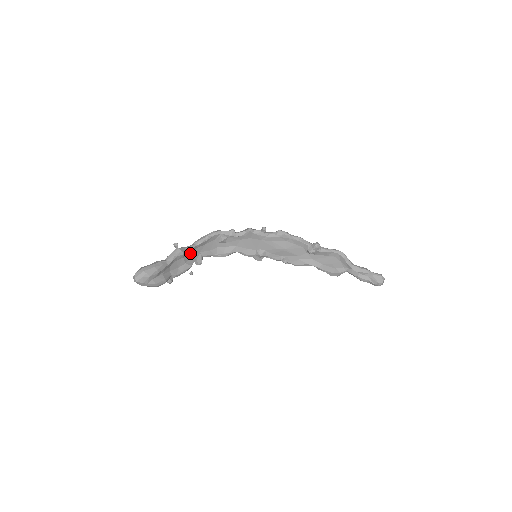
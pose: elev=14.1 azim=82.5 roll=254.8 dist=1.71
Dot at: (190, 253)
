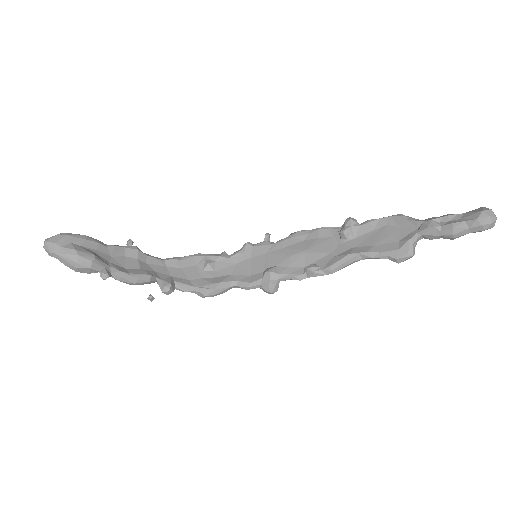
Dot at: (152, 266)
